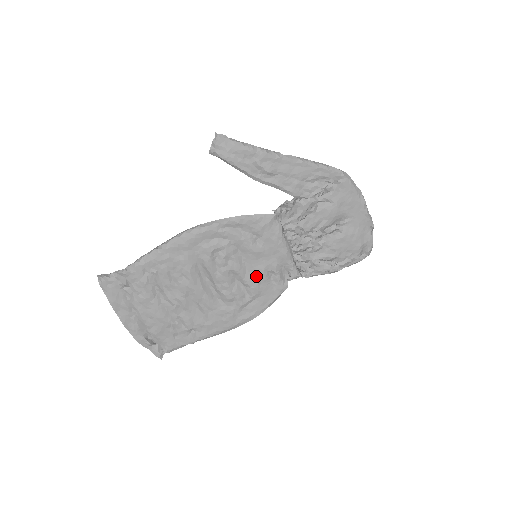
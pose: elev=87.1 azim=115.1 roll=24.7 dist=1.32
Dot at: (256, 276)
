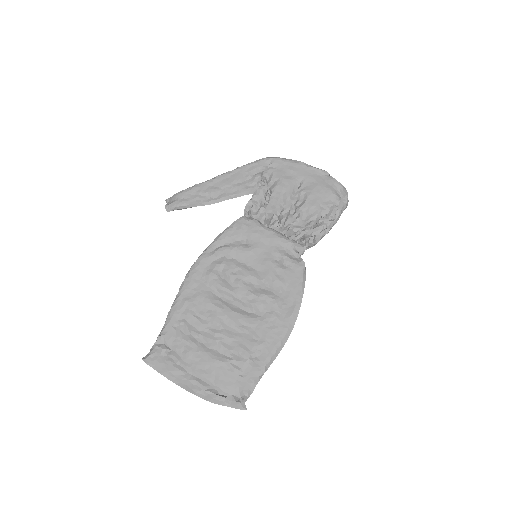
Dot at: (268, 270)
